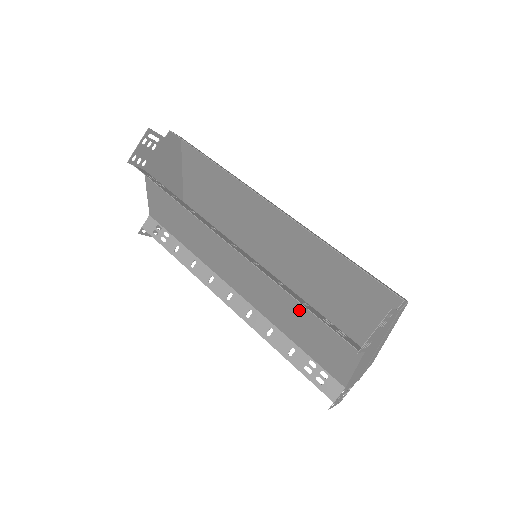
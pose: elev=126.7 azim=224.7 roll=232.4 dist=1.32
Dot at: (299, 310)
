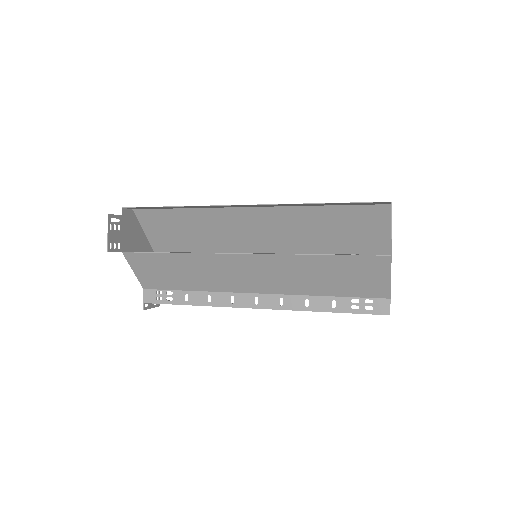
Dot at: (322, 265)
